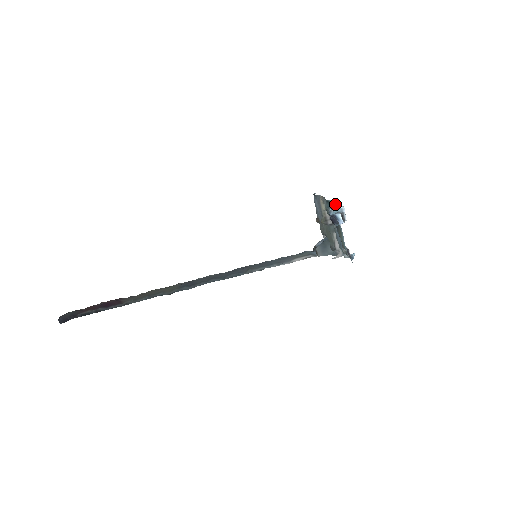
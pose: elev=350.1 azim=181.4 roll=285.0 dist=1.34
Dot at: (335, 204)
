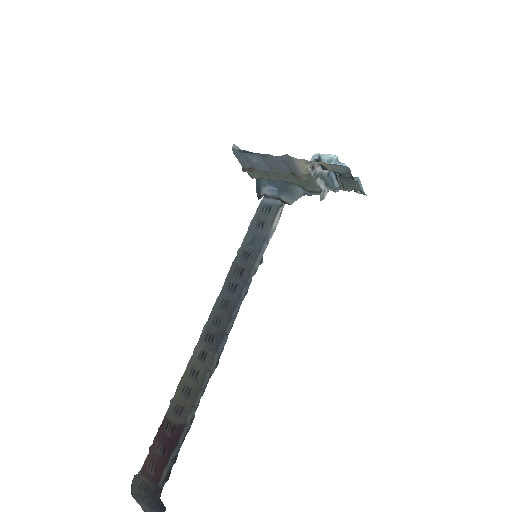
Dot at: (320, 157)
